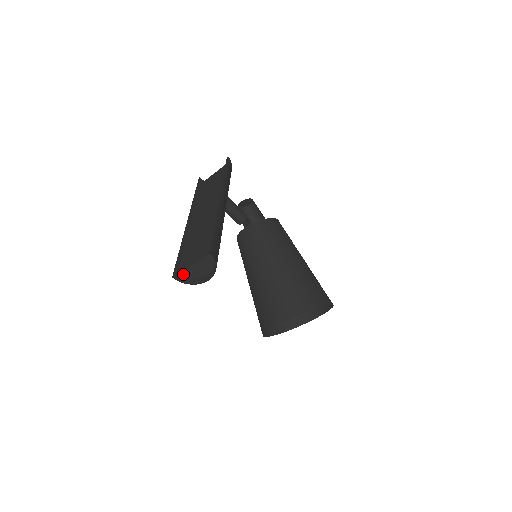
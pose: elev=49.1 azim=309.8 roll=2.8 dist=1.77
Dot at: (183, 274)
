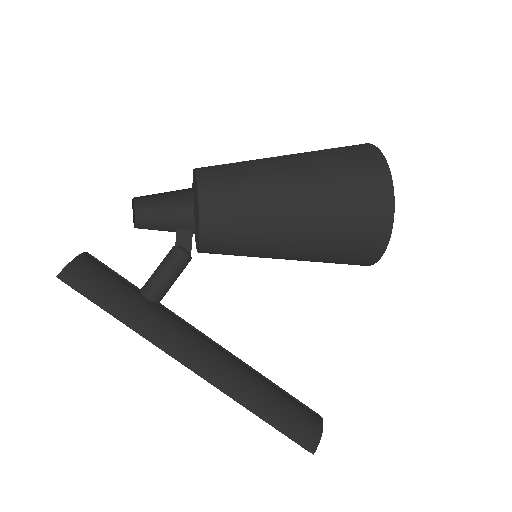
Dot at: occluded
